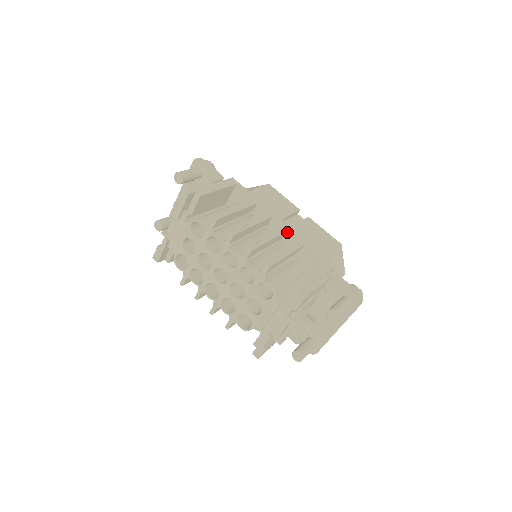
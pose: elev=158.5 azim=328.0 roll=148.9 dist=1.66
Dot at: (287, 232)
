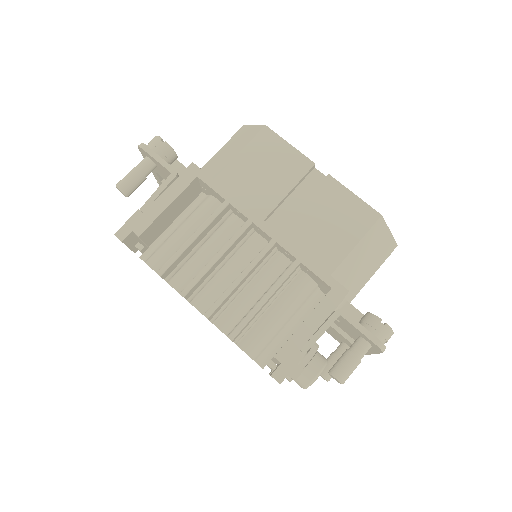
Dot at: (276, 243)
